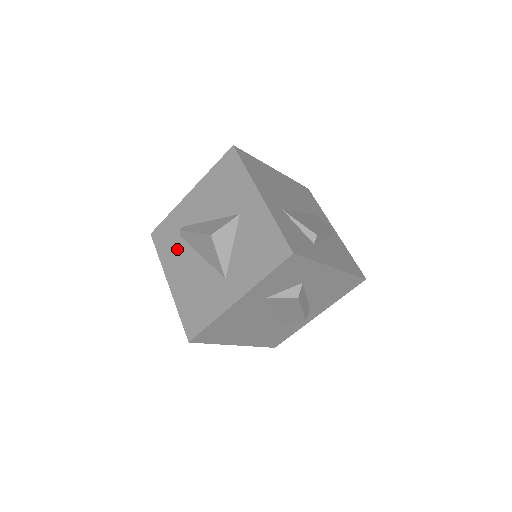
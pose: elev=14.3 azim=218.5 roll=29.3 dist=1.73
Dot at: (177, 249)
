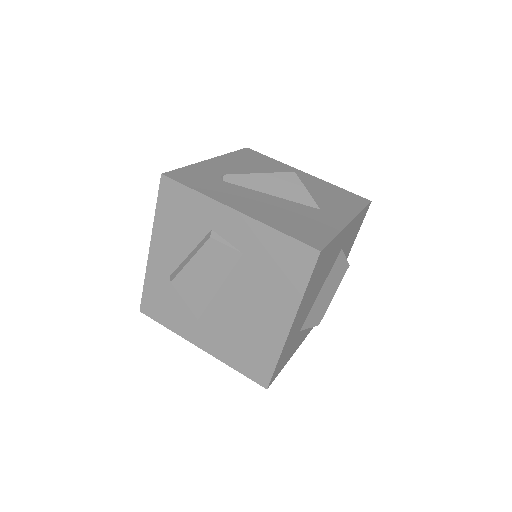
Dot at: (227, 188)
